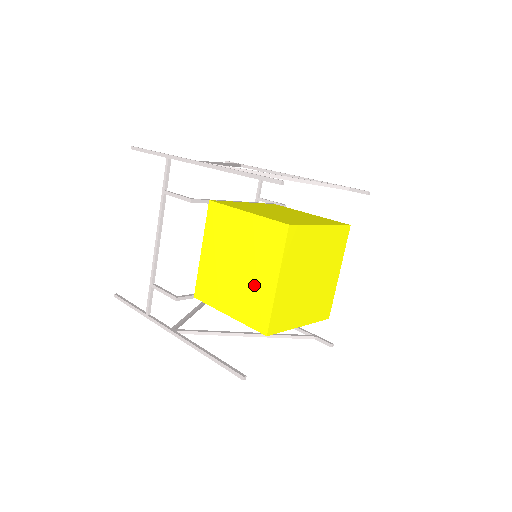
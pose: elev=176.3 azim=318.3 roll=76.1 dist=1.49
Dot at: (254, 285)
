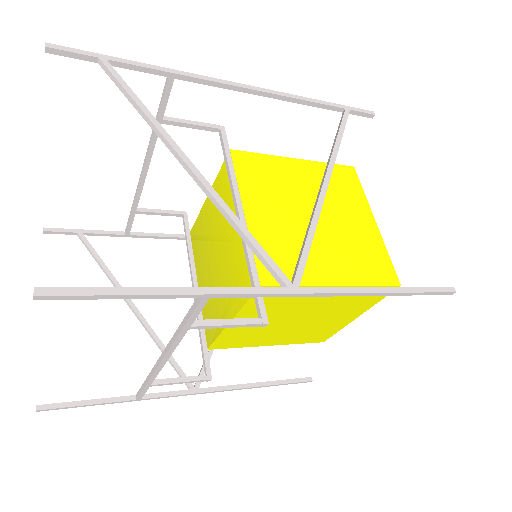
Dot at: (322, 325)
